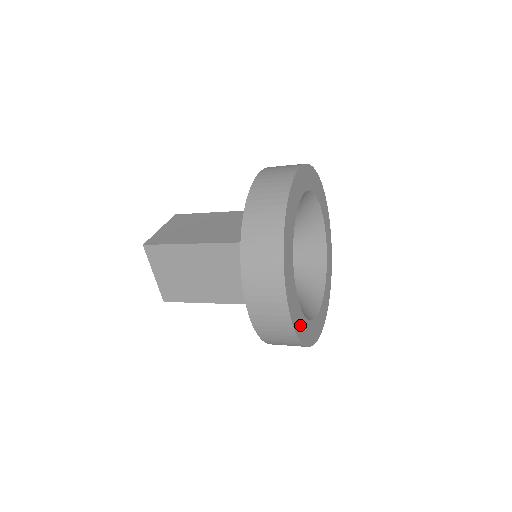
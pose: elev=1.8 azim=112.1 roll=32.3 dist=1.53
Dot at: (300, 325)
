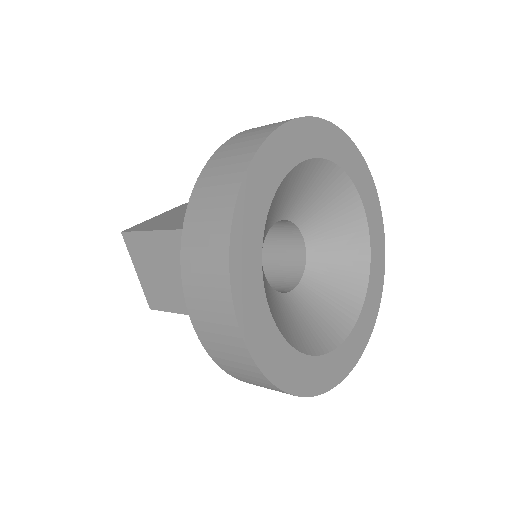
Dot at: (275, 358)
